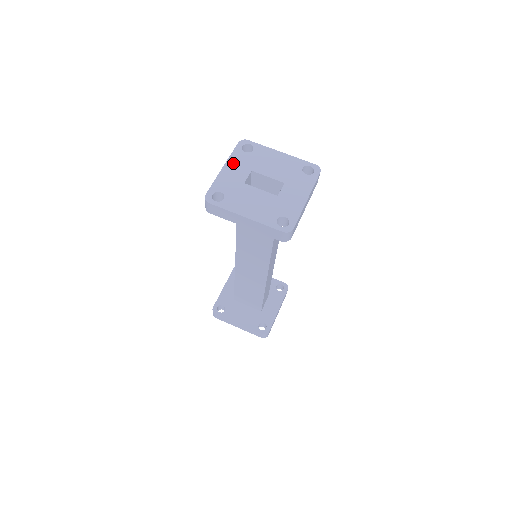
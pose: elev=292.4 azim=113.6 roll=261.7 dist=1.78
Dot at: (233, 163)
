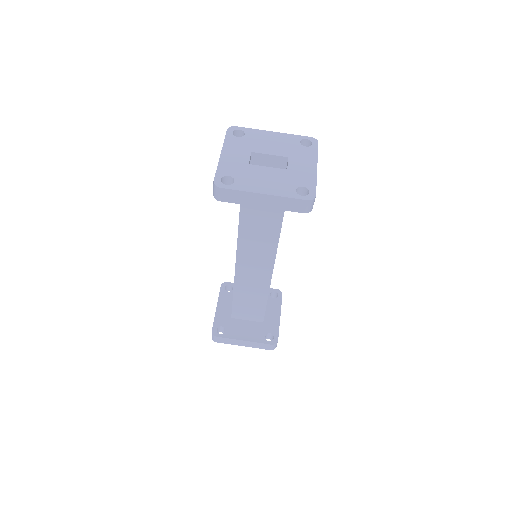
Dot at: (230, 148)
